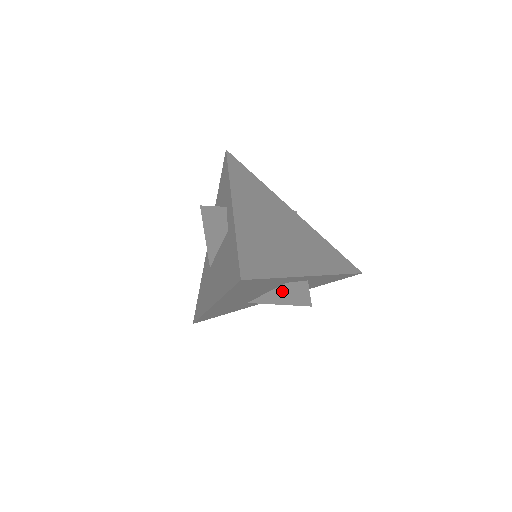
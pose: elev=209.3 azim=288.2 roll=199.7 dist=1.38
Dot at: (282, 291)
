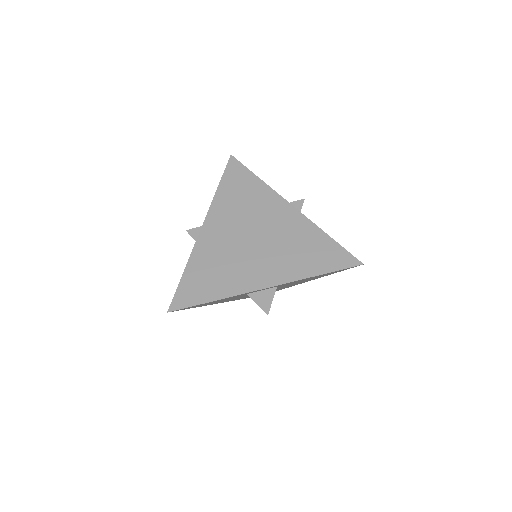
Dot at: occluded
